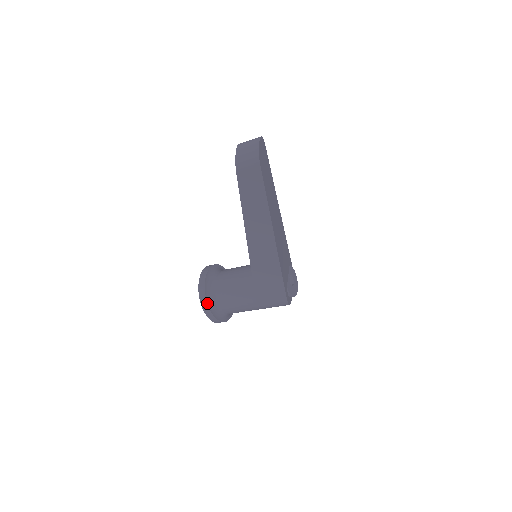
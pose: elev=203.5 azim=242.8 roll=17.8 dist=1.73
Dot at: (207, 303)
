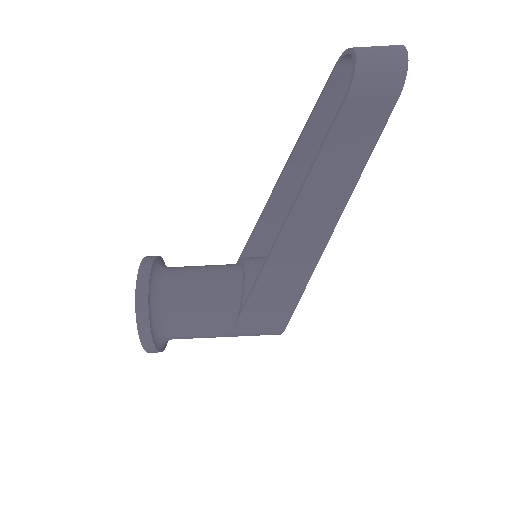
Dot at: (149, 323)
